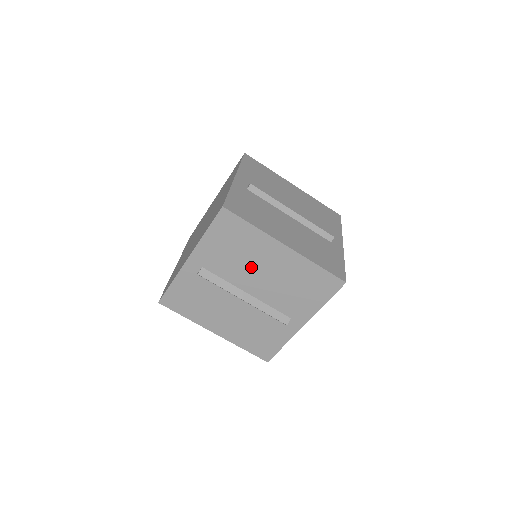
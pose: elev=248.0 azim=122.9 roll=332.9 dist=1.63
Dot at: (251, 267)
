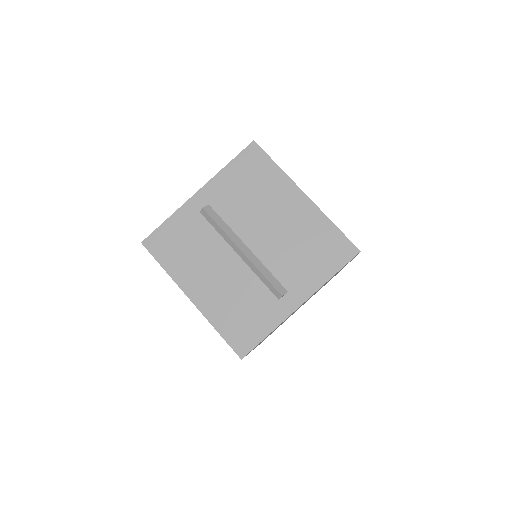
Dot at: (261, 214)
